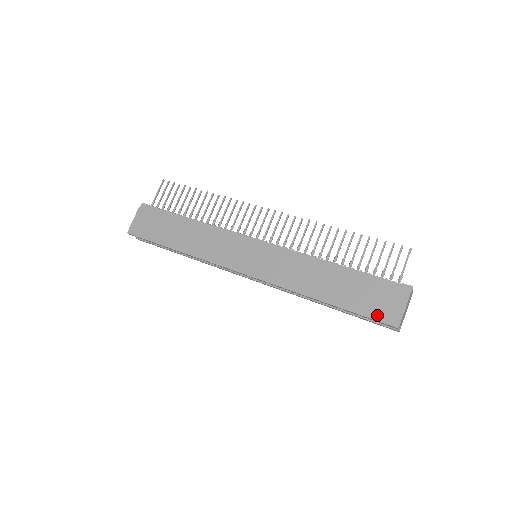
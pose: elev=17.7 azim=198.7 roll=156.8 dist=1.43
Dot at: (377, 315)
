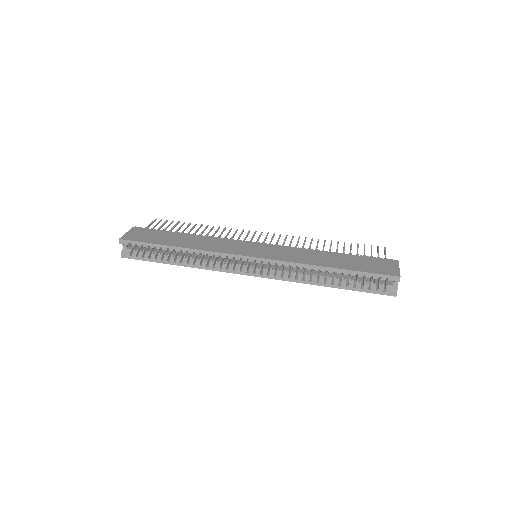
Dot at: (380, 271)
